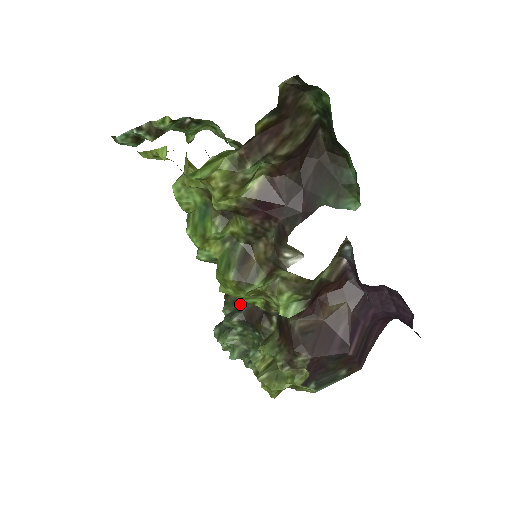
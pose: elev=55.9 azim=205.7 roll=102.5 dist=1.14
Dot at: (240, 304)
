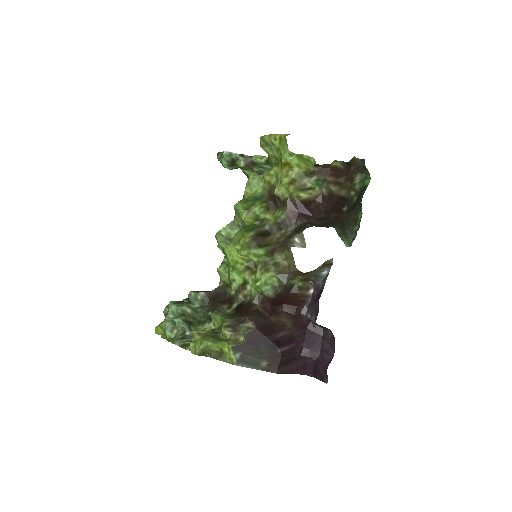
Dot at: occluded
